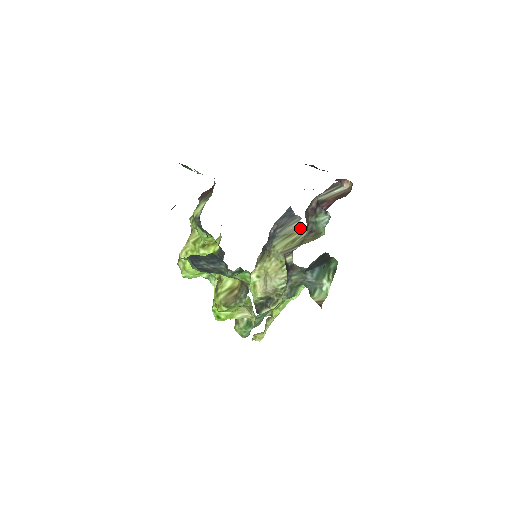
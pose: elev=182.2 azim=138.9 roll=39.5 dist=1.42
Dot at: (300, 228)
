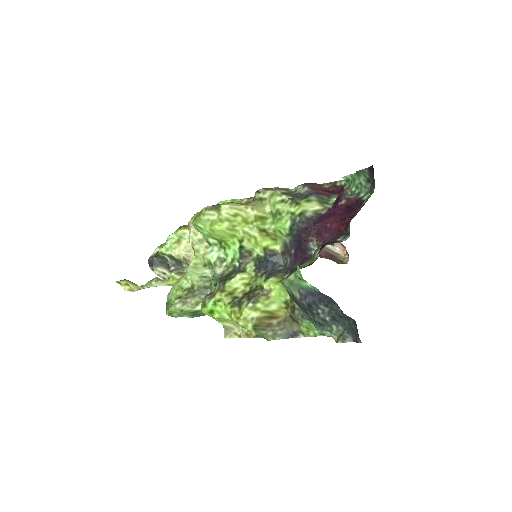
Dot at: occluded
